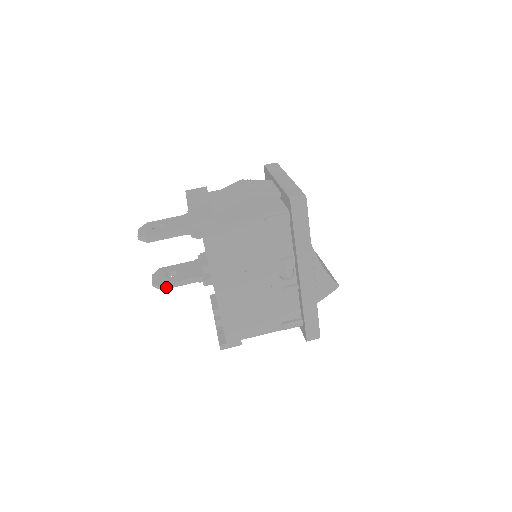
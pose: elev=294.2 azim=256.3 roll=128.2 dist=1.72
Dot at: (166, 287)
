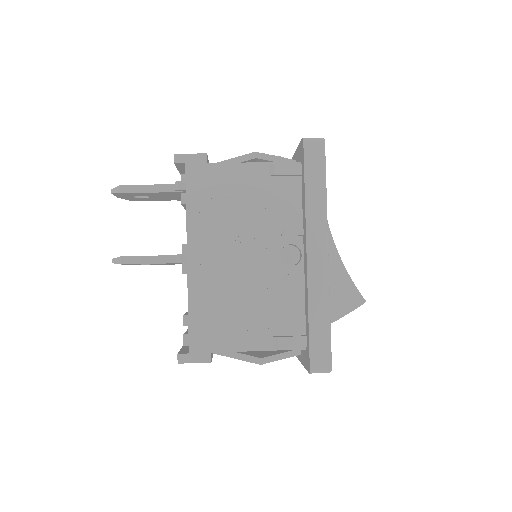
Dot at: (128, 261)
